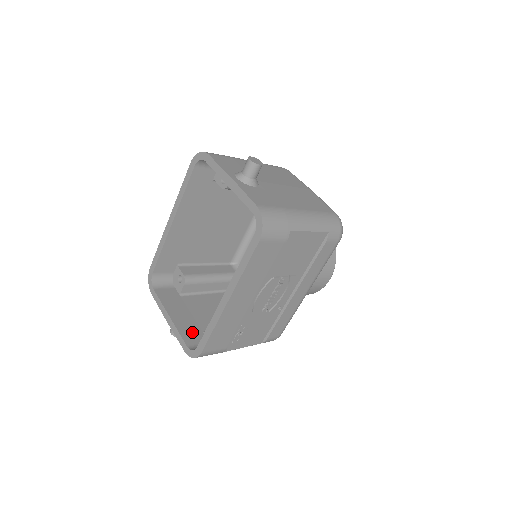
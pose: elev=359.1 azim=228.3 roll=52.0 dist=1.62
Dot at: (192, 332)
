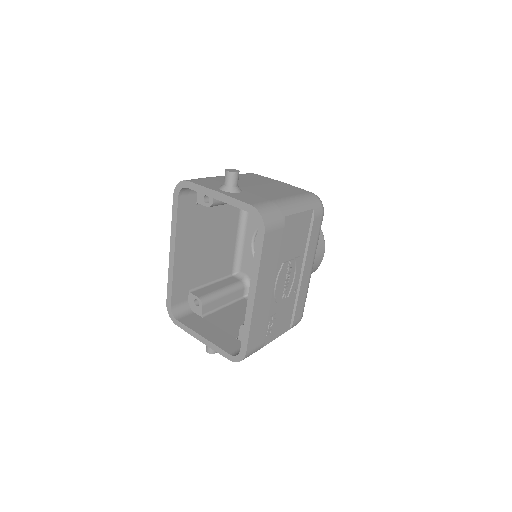
Dot at: (228, 342)
